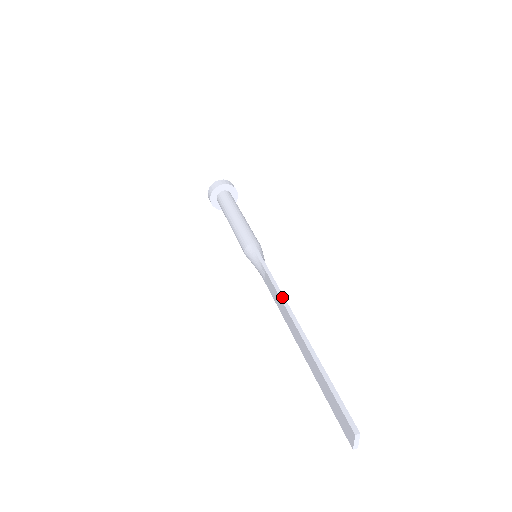
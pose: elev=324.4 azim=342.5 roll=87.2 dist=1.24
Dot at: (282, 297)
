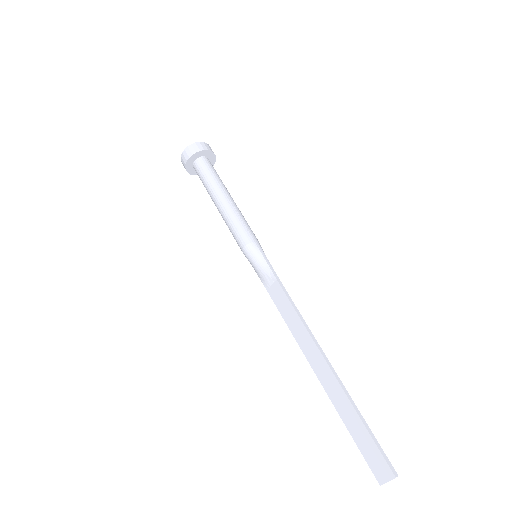
Dot at: (302, 318)
